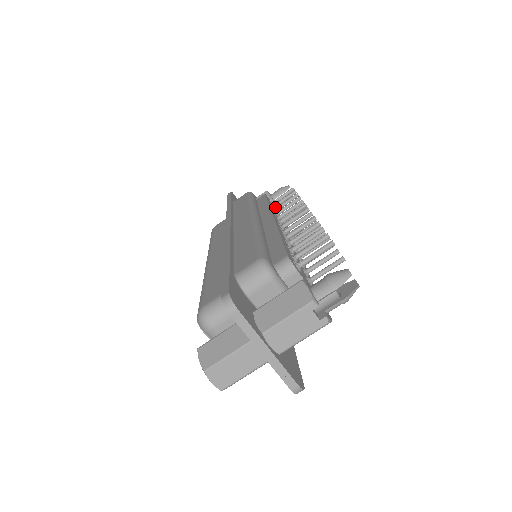
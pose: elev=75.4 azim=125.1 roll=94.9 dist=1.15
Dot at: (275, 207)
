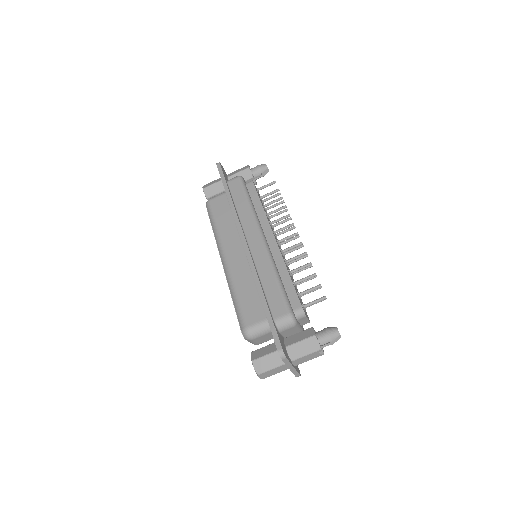
Dot at: occluded
